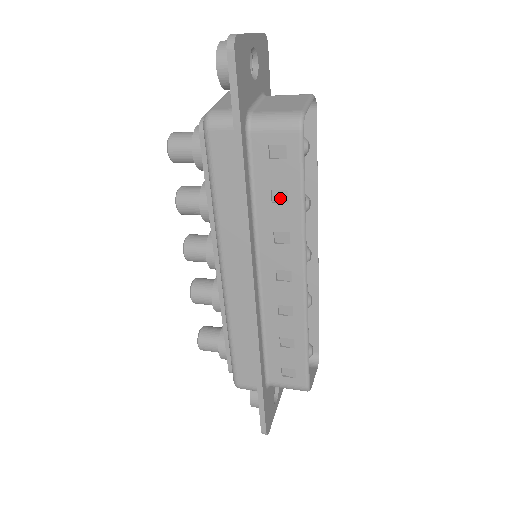
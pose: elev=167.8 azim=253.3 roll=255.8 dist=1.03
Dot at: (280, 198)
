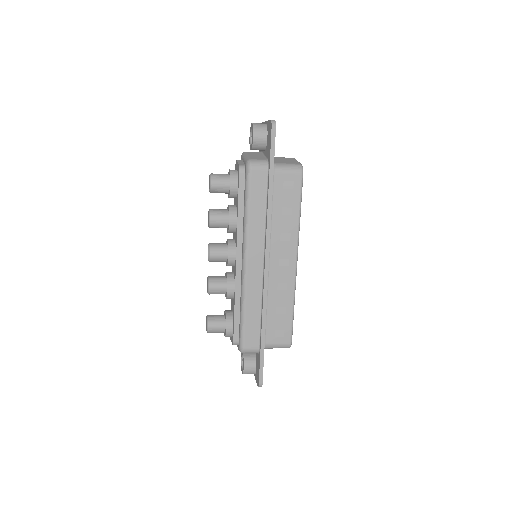
Dot at: (287, 212)
